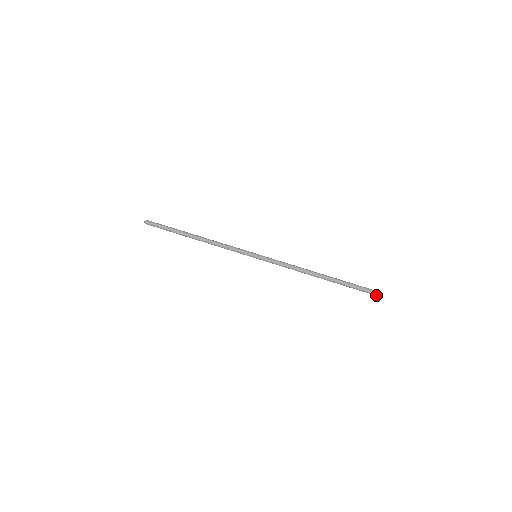
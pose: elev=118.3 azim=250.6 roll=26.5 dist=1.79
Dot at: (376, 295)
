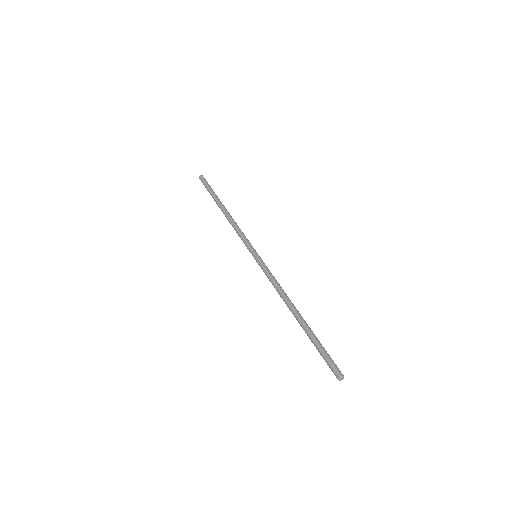
Dot at: (338, 376)
